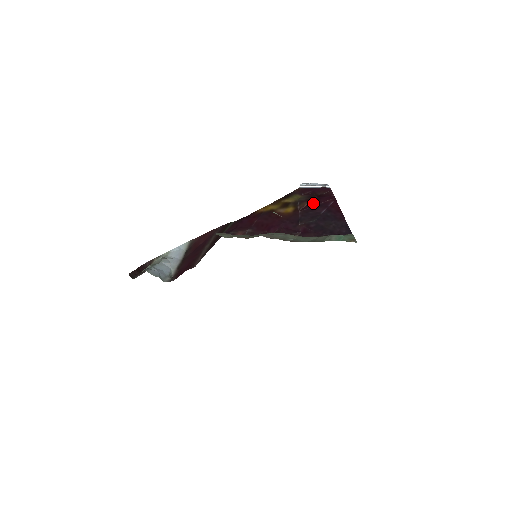
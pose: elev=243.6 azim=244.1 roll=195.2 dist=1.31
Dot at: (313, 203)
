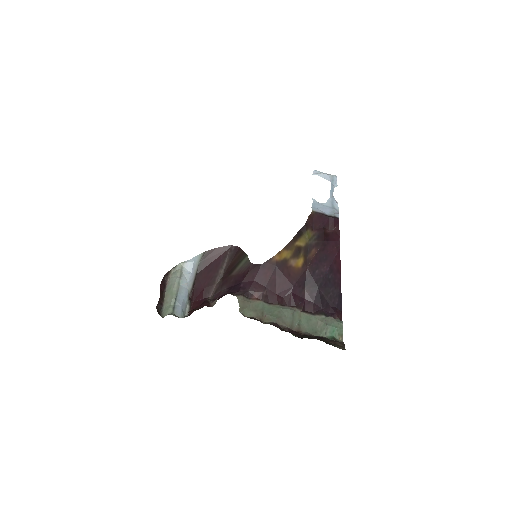
Dot at: (321, 253)
